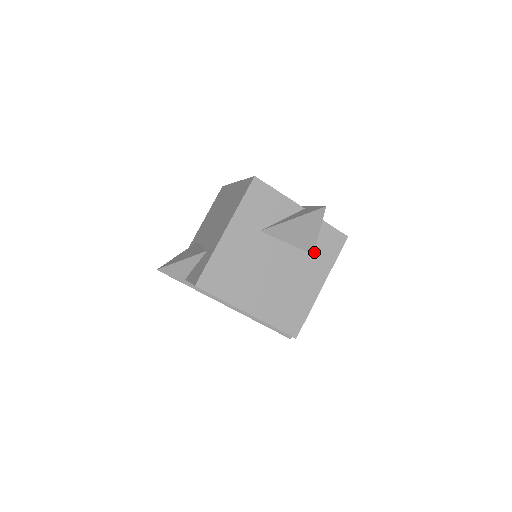
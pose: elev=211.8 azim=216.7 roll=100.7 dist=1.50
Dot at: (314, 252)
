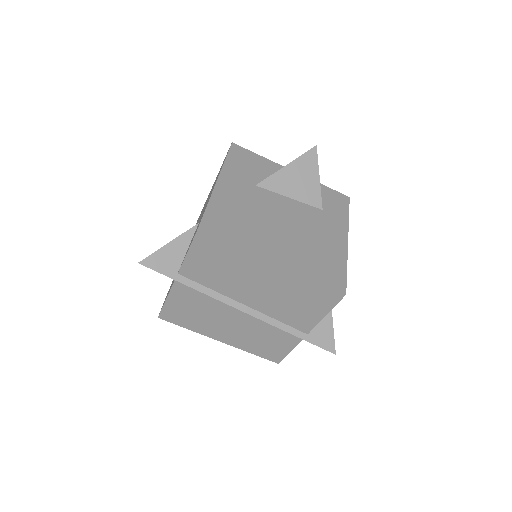
Dot at: (322, 208)
